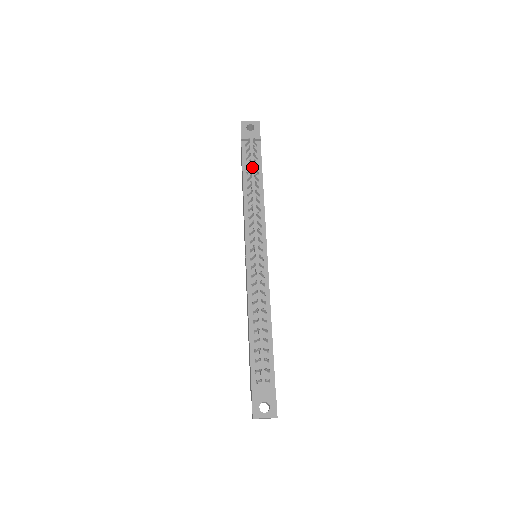
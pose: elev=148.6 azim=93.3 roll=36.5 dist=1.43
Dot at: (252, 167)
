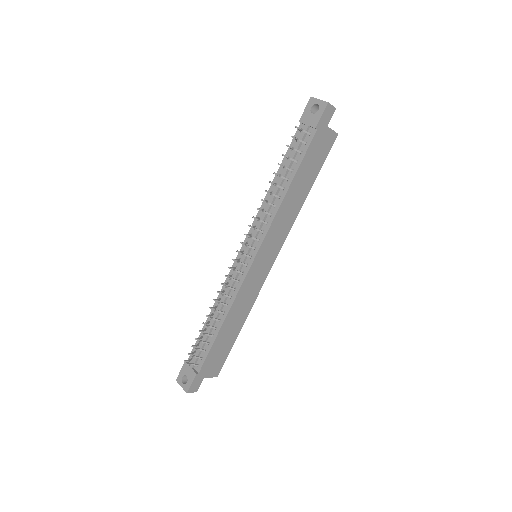
Dot at: (289, 162)
